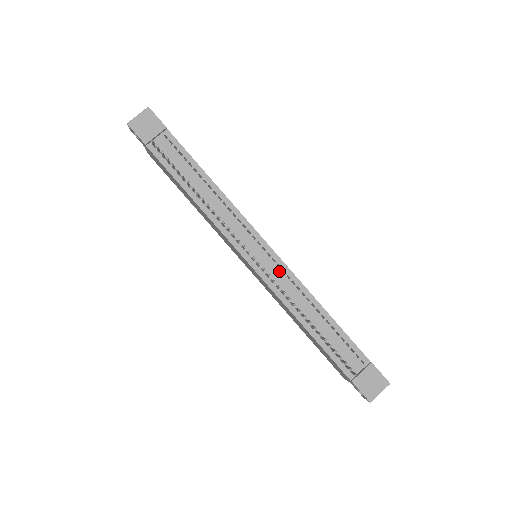
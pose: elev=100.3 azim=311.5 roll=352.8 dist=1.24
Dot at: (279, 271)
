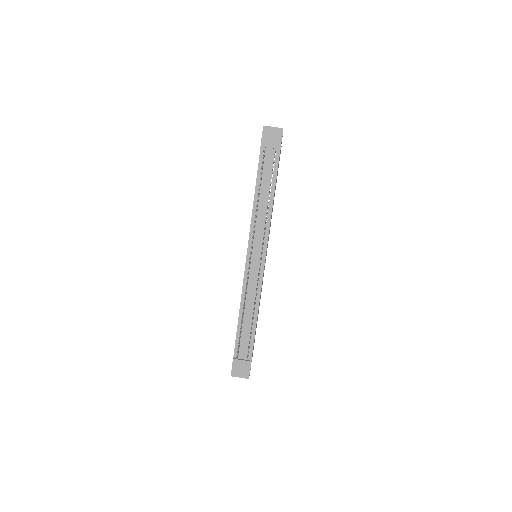
Dot at: (256, 277)
